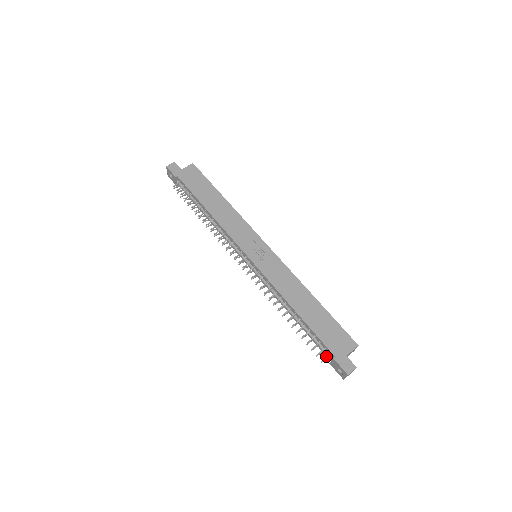
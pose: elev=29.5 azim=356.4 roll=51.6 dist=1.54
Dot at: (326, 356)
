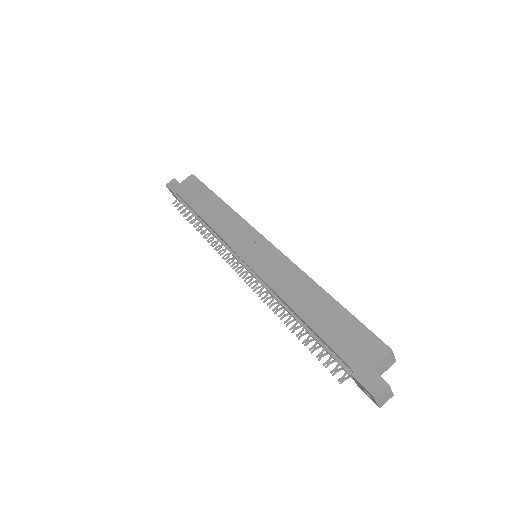
Dot at: occluded
